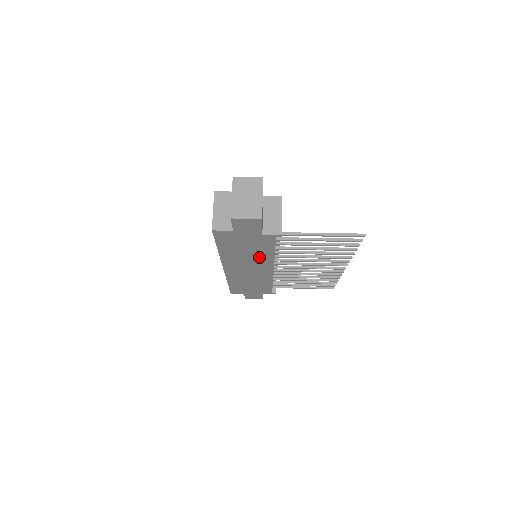
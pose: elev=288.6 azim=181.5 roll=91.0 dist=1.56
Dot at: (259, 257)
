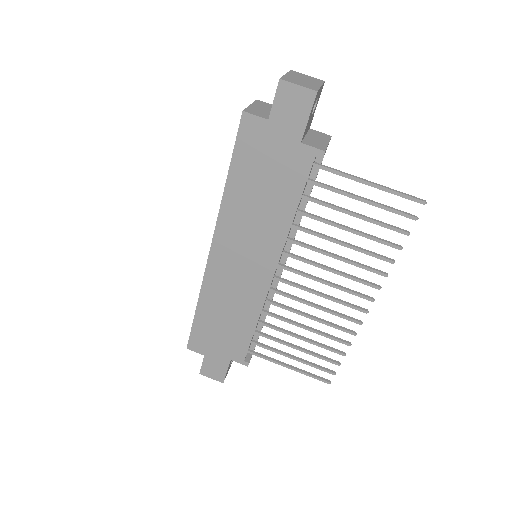
Dot at: (271, 221)
